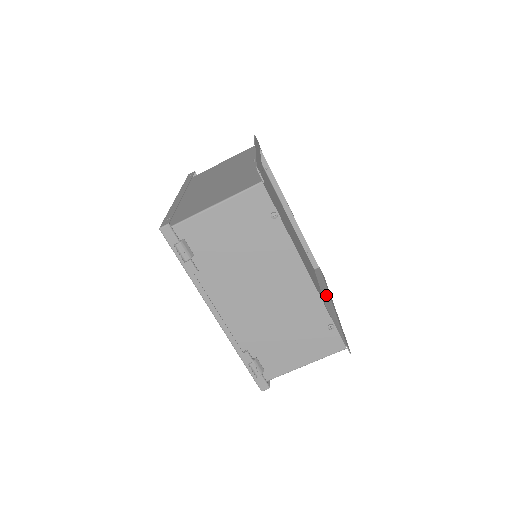
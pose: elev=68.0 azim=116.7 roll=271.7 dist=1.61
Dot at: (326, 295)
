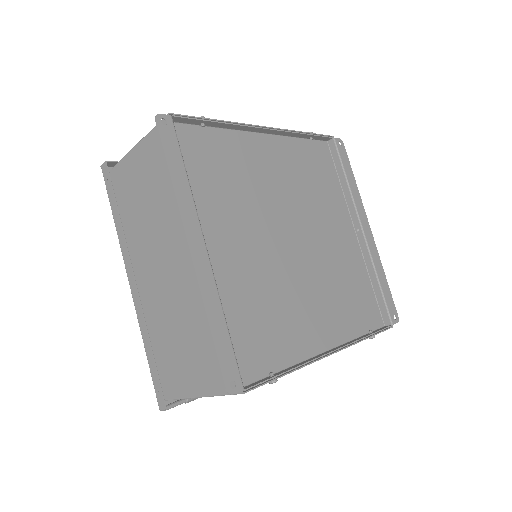
Dot at: (354, 216)
